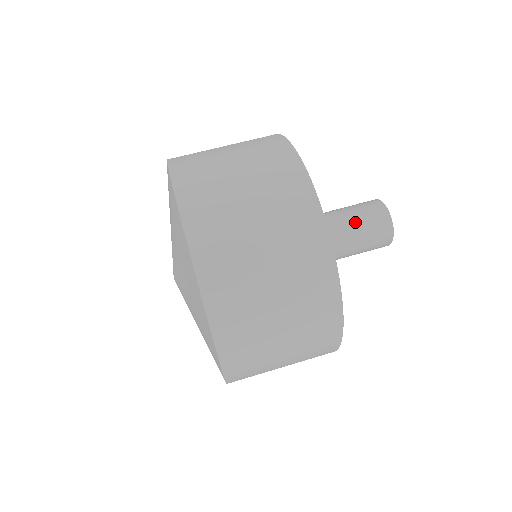
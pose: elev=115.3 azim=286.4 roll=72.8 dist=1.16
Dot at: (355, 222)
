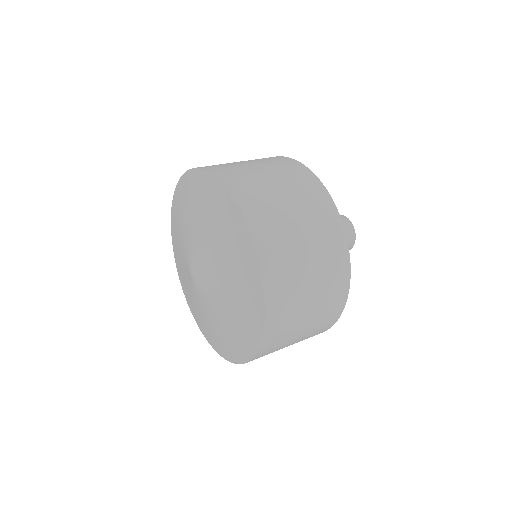
Dot at: occluded
